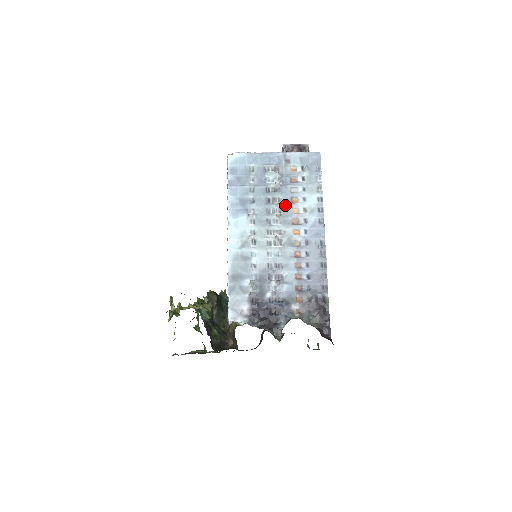
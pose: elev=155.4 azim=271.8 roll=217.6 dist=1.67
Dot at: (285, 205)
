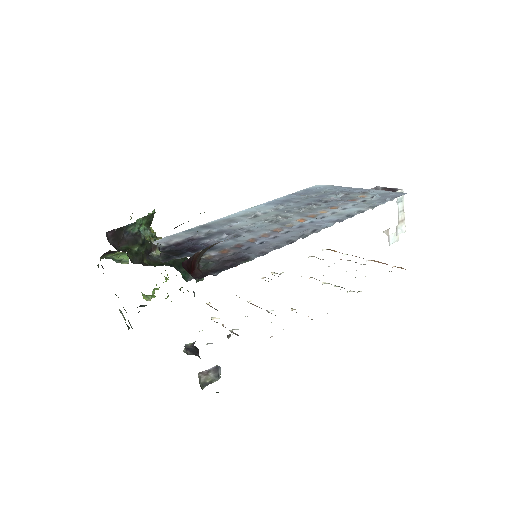
Dot at: (319, 208)
